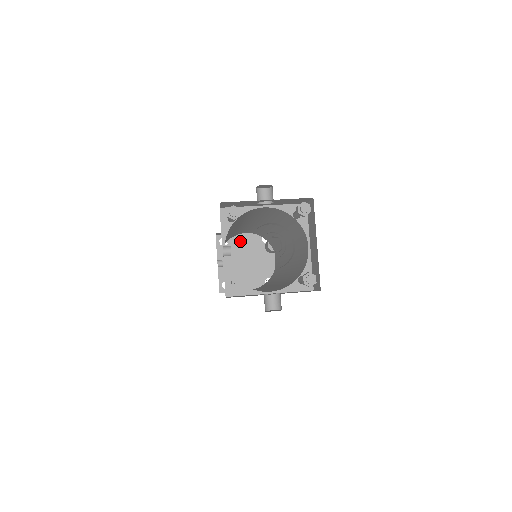
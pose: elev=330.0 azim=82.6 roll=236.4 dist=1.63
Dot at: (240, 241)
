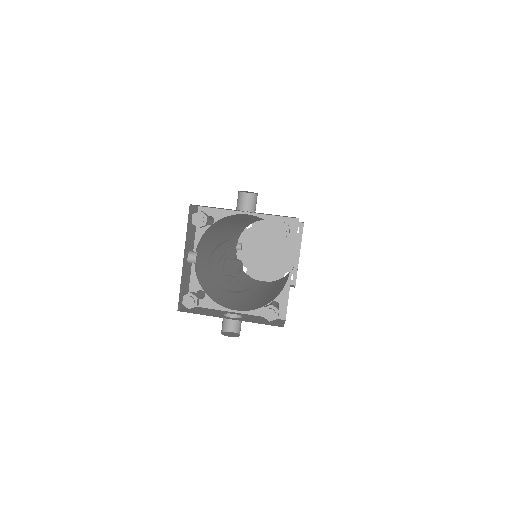
Dot at: (266, 226)
